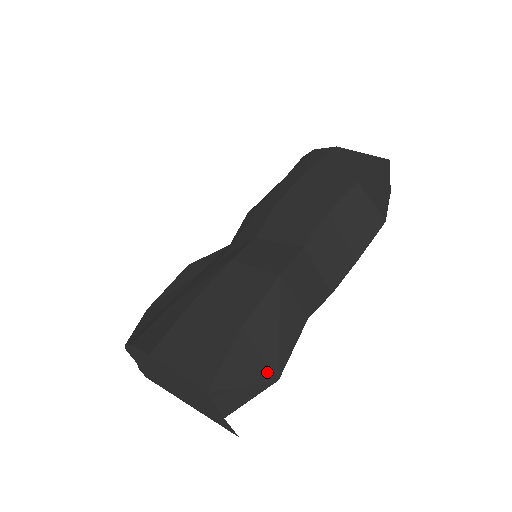
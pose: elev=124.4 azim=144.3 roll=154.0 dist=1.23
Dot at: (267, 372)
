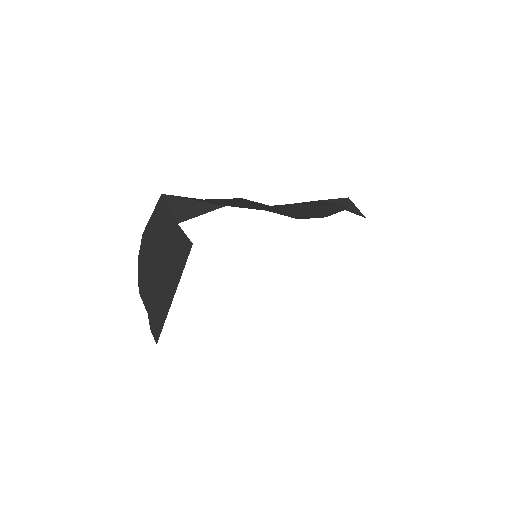
Dot at: occluded
